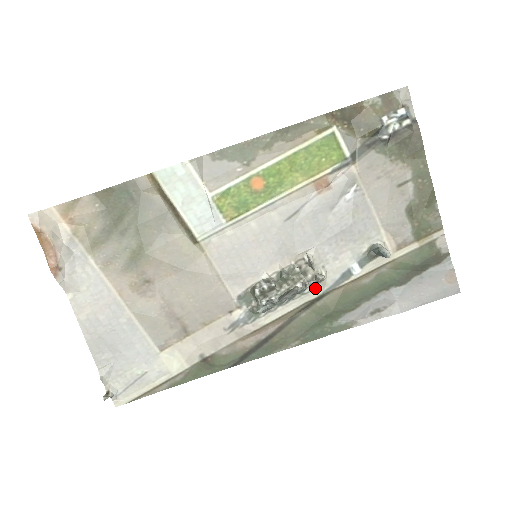
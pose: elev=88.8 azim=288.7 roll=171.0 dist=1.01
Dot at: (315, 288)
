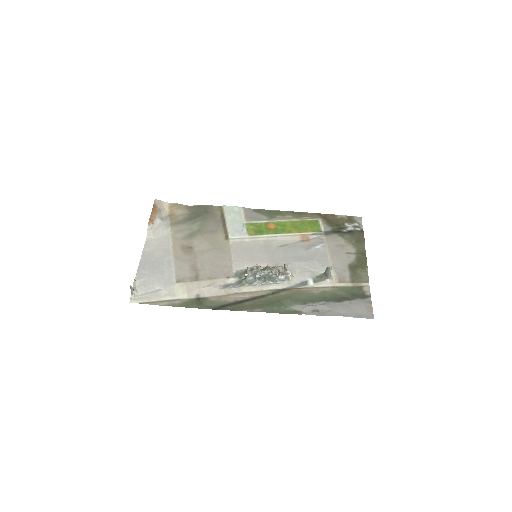
Dot at: (283, 283)
